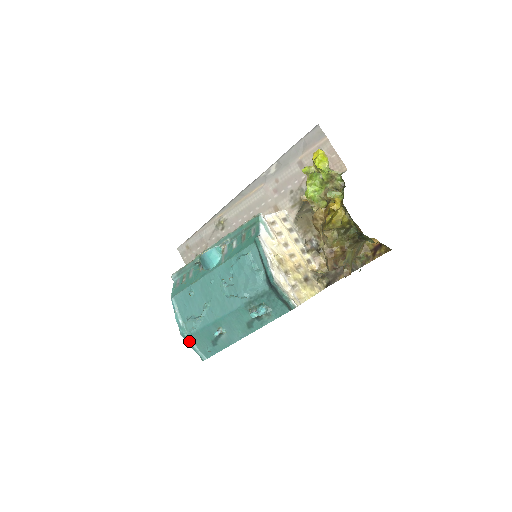
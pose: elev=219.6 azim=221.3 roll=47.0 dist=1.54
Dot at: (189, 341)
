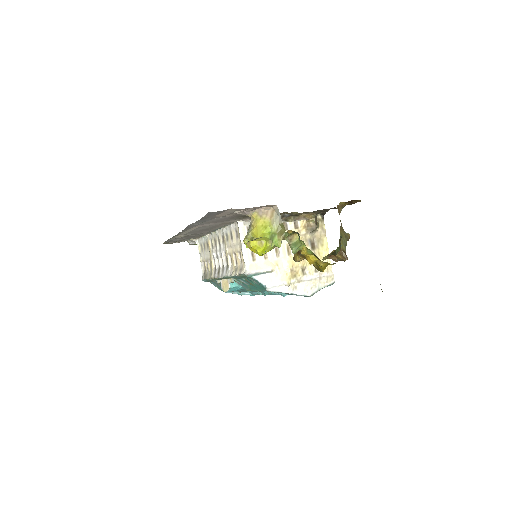
Dot at: occluded
